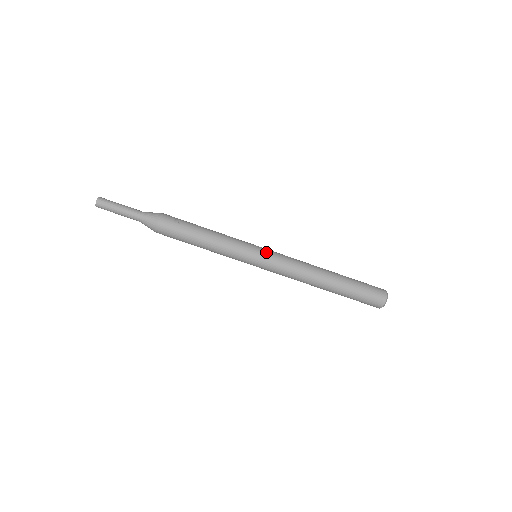
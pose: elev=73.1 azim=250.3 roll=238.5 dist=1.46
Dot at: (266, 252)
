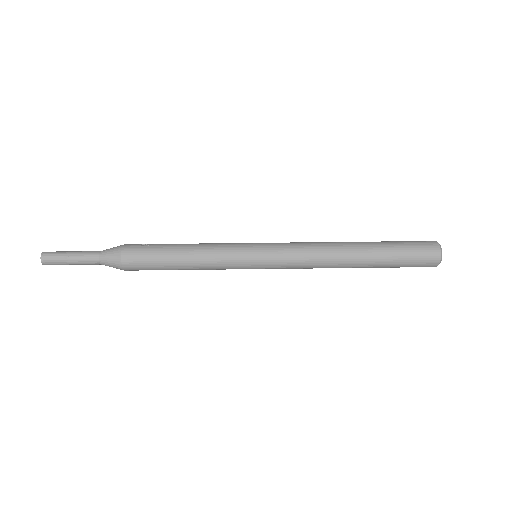
Dot at: (266, 243)
